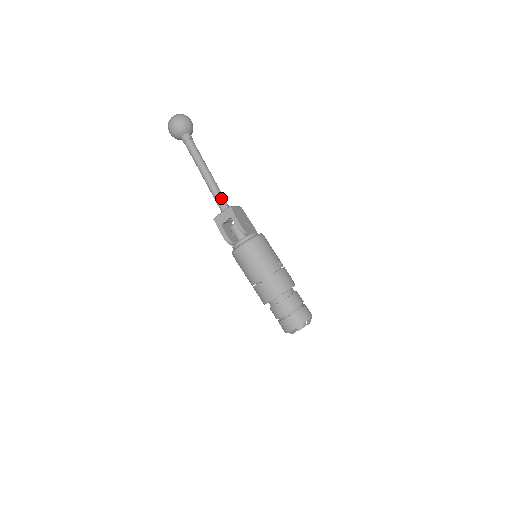
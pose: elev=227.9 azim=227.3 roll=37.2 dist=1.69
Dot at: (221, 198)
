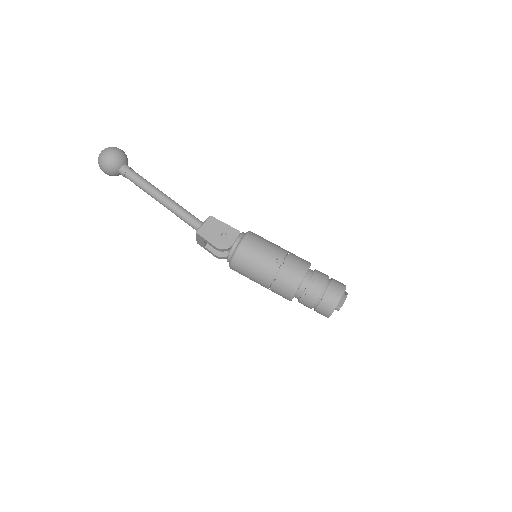
Dot at: (188, 220)
